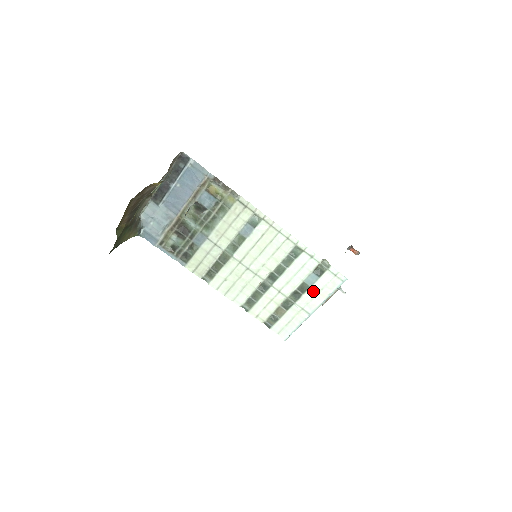
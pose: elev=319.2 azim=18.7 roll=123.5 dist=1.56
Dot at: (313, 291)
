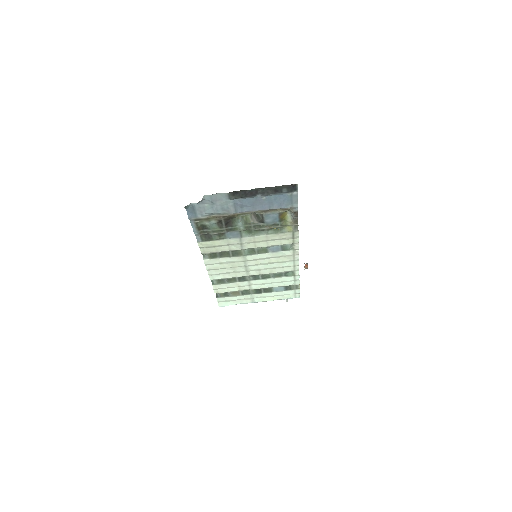
Dot at: (272, 294)
